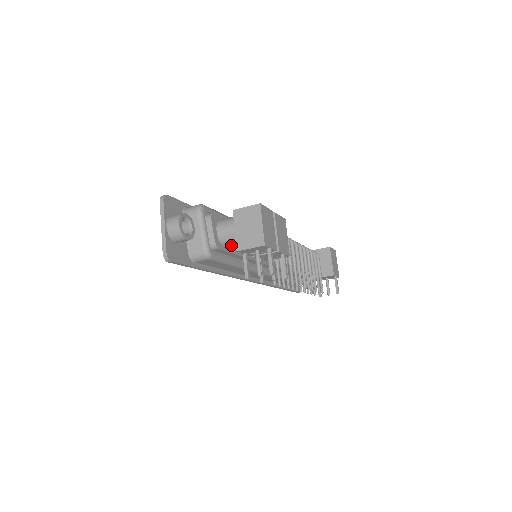
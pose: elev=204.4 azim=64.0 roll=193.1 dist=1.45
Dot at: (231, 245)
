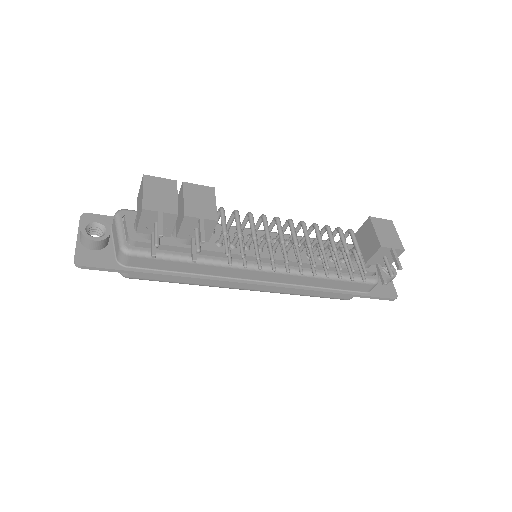
Dot at: (150, 234)
